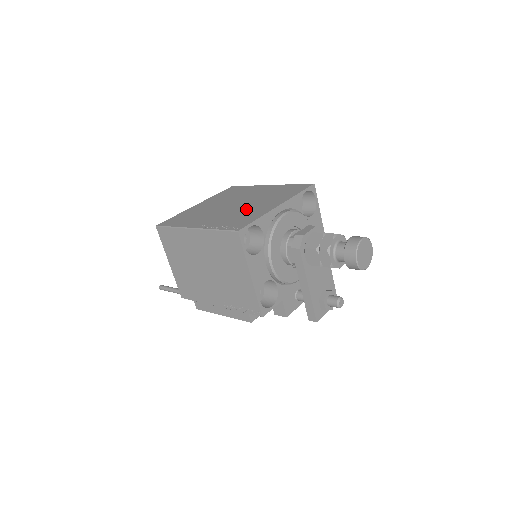
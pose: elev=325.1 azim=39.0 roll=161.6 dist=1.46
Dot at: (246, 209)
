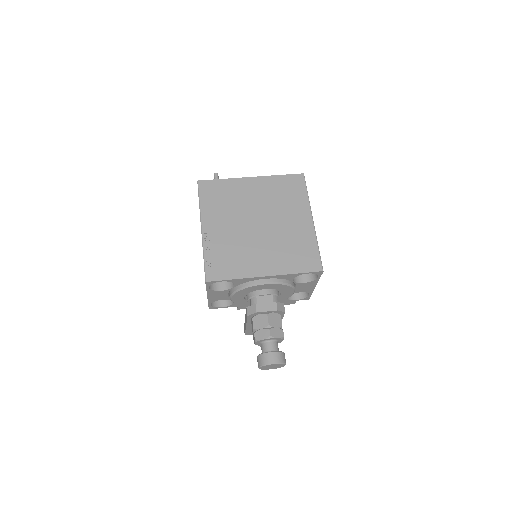
Dot at: (249, 248)
